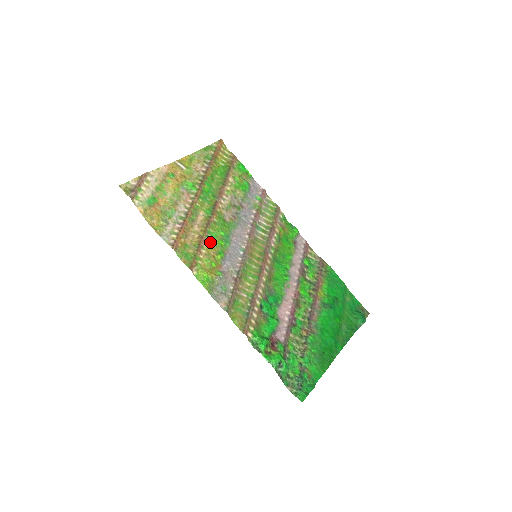
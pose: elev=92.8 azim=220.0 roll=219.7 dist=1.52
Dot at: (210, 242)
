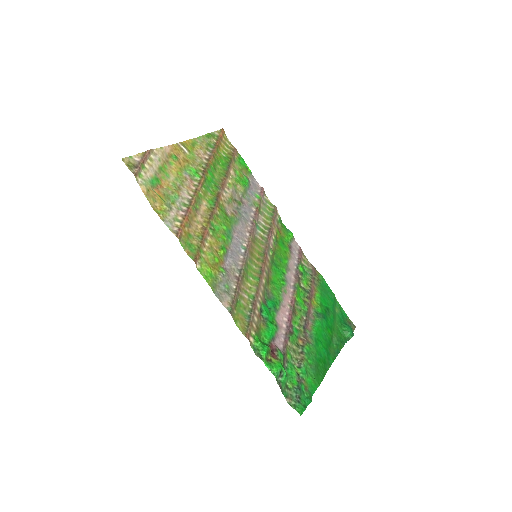
Dot at: (213, 235)
